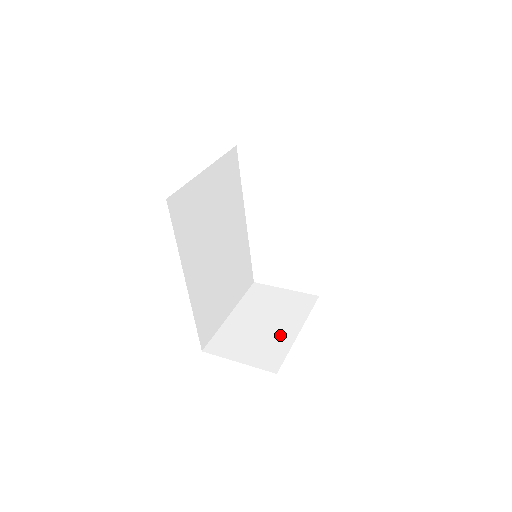
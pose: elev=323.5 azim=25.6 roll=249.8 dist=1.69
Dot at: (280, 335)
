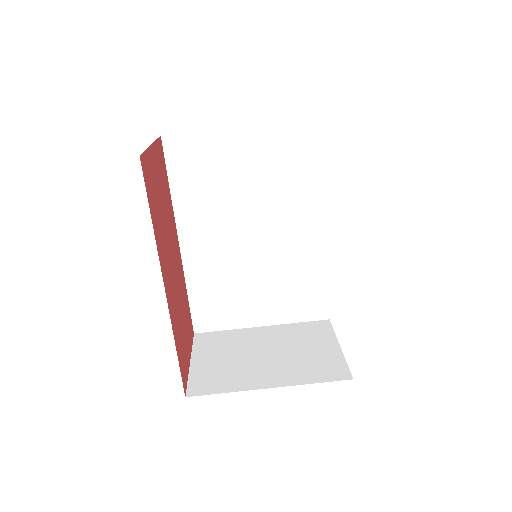
Dot at: (251, 374)
